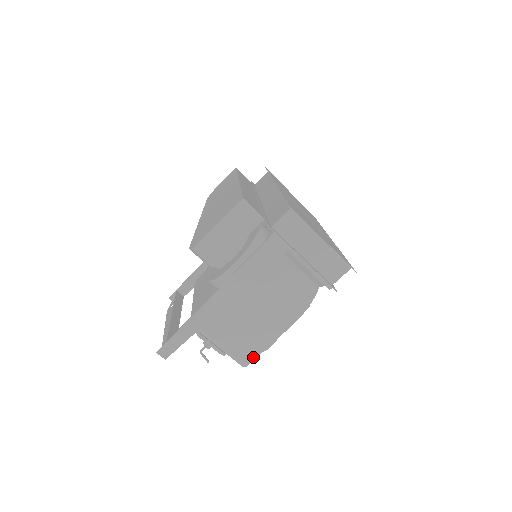
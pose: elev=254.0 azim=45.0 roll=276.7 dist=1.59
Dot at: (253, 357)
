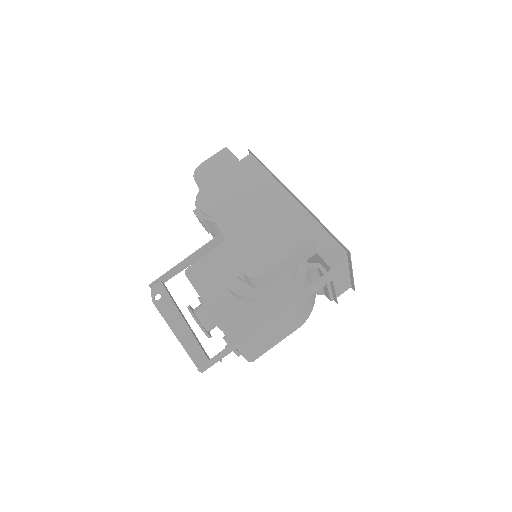
Dot at: (261, 355)
